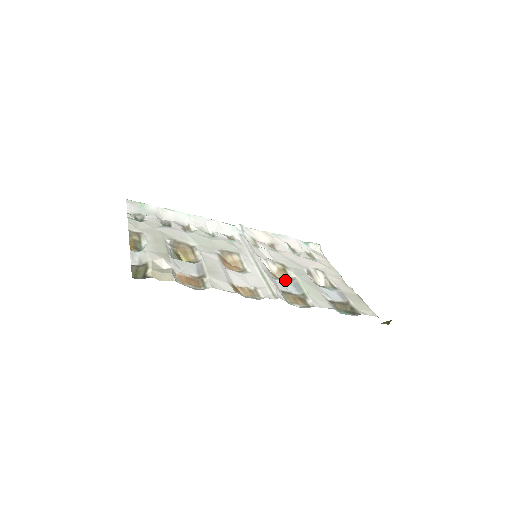
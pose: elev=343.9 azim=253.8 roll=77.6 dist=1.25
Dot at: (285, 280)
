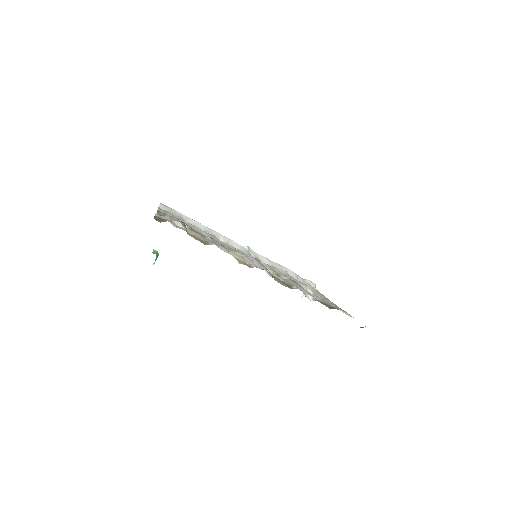
Dot at: occluded
